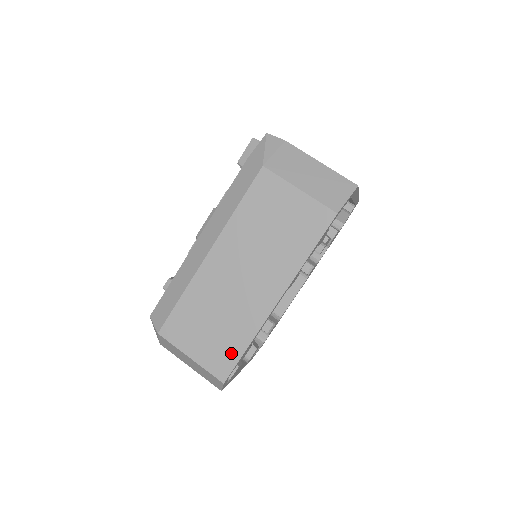
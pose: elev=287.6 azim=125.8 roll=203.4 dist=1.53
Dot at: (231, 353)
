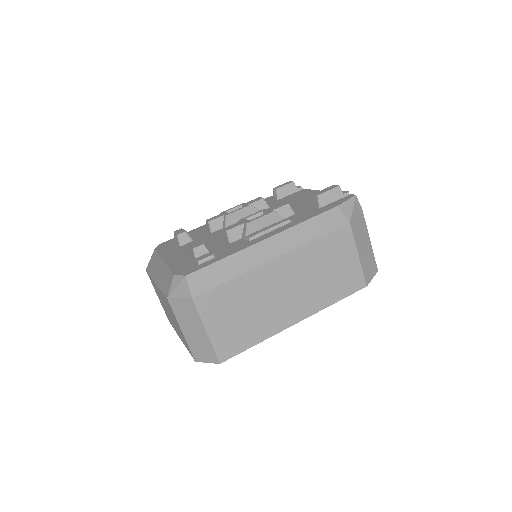
Dot at: (241, 343)
